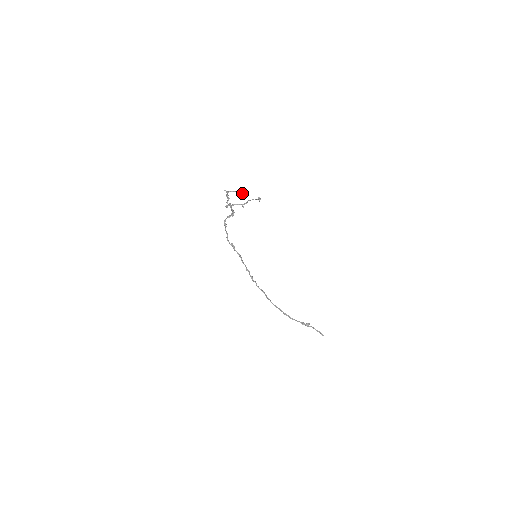
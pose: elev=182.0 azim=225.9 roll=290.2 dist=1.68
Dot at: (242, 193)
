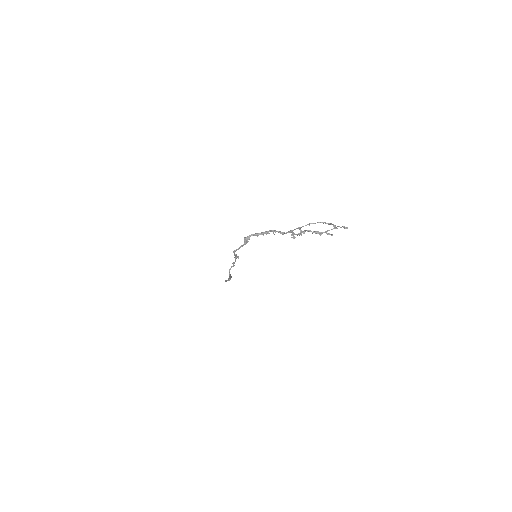
Dot at: occluded
